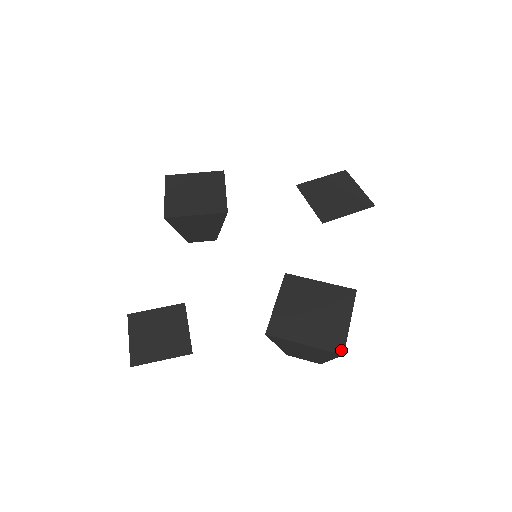
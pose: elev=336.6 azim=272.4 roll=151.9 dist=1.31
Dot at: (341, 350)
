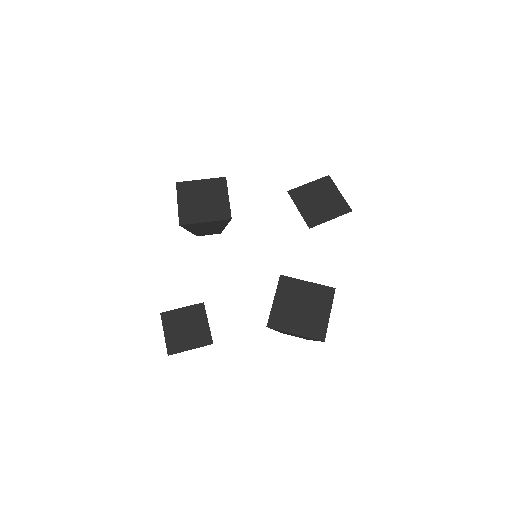
Dot at: (323, 338)
